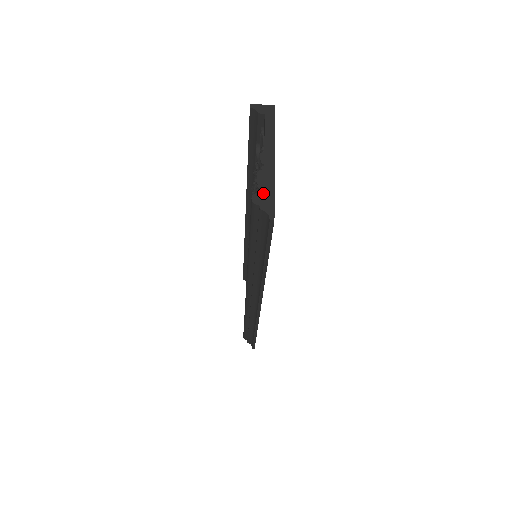
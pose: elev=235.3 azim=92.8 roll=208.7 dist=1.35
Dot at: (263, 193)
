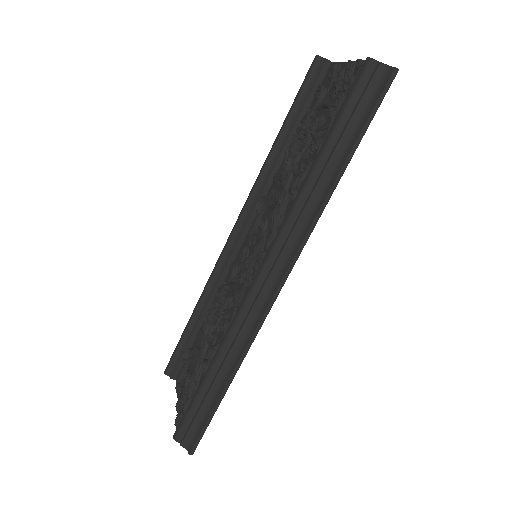
Dot at: occluded
